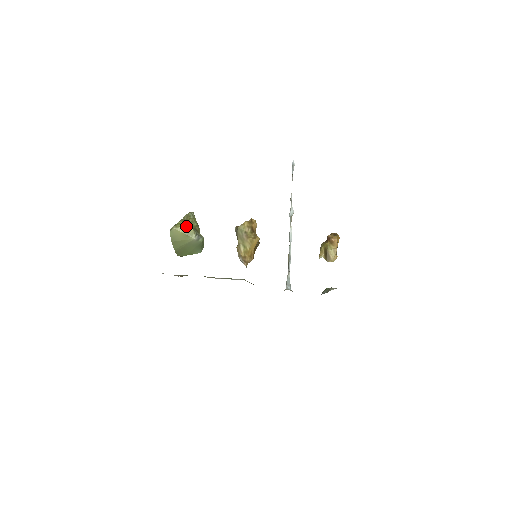
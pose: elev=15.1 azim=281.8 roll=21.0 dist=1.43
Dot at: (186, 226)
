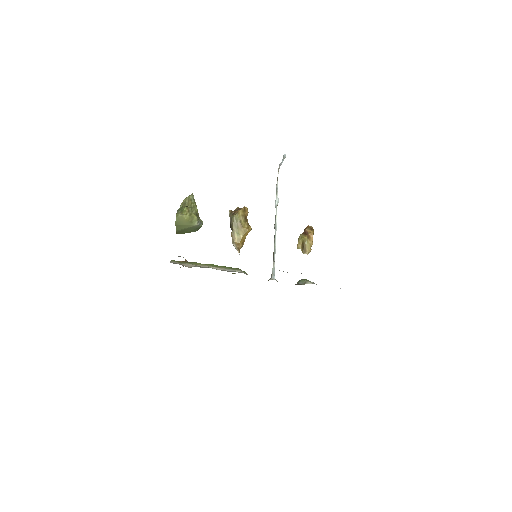
Dot at: (190, 213)
